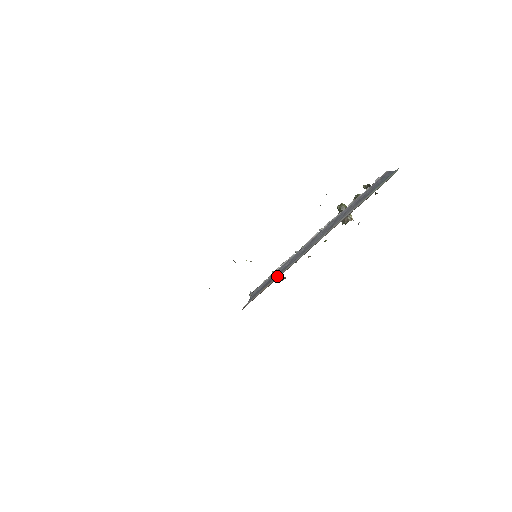
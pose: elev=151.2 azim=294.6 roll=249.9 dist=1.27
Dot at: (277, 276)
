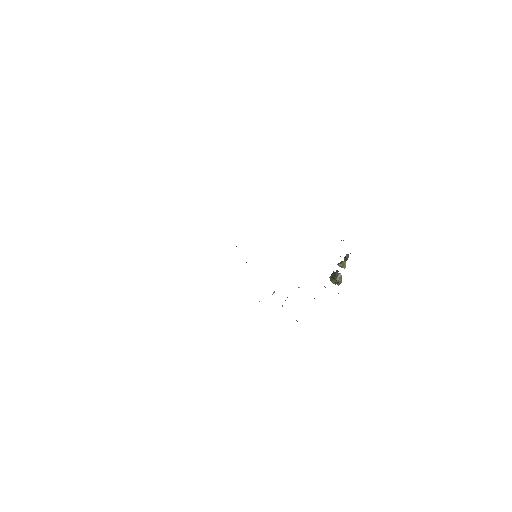
Dot at: occluded
